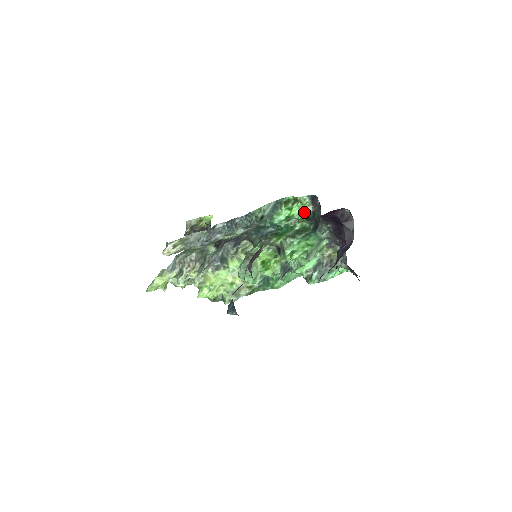
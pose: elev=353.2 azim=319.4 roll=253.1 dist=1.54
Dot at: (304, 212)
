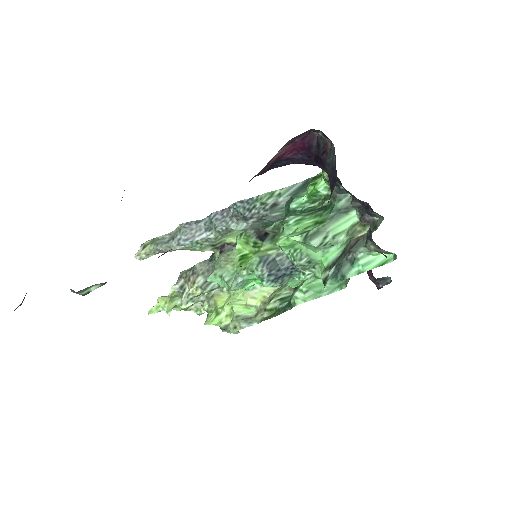
Dot at: (325, 179)
